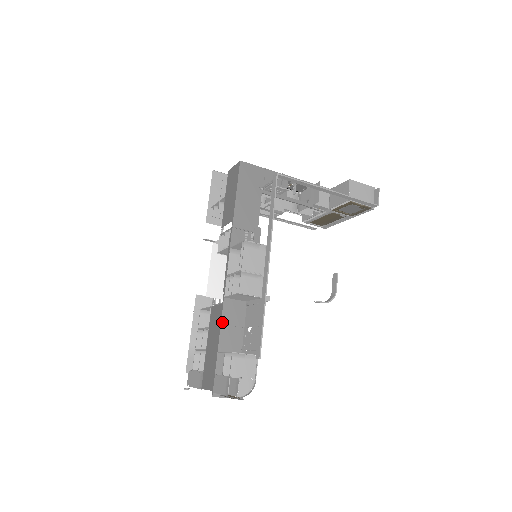
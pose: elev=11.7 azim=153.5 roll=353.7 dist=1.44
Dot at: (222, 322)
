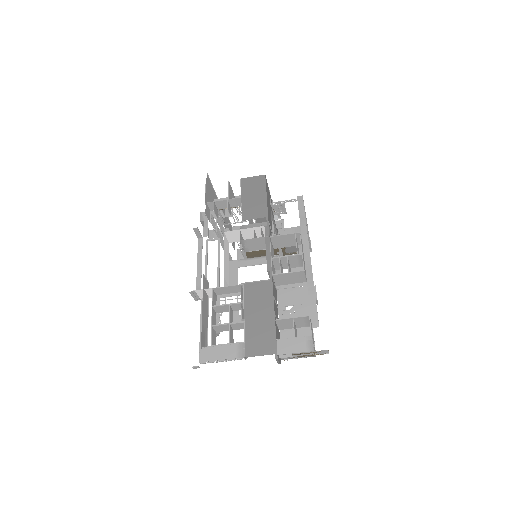
Dot at: (273, 295)
